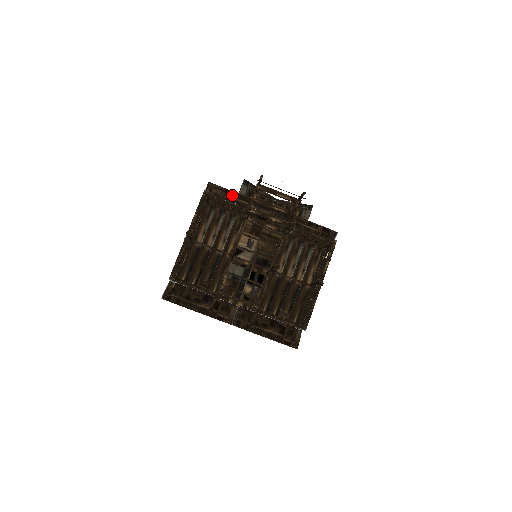
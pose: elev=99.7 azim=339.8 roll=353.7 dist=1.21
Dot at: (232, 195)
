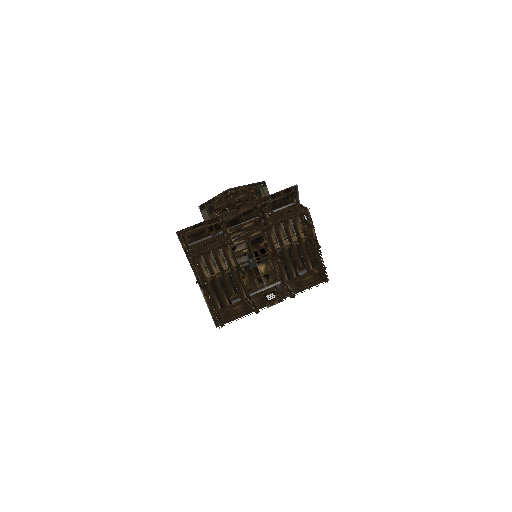
Dot at: (201, 226)
